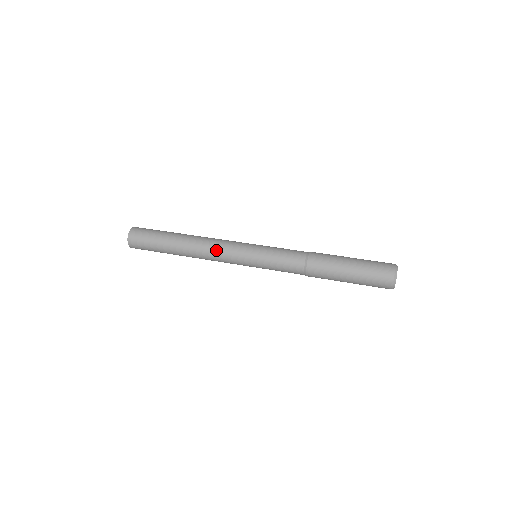
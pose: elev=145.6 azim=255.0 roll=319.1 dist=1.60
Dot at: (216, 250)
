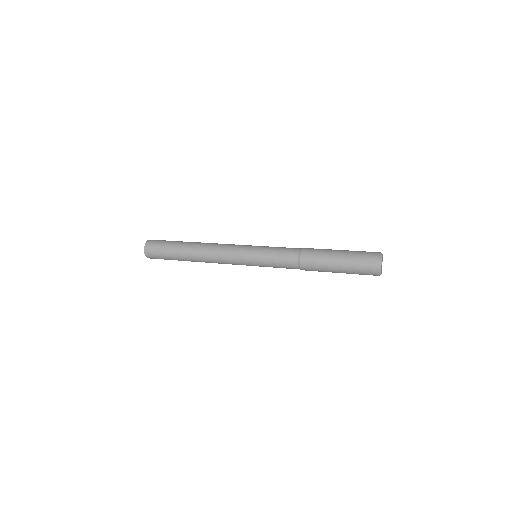
Dot at: (220, 256)
